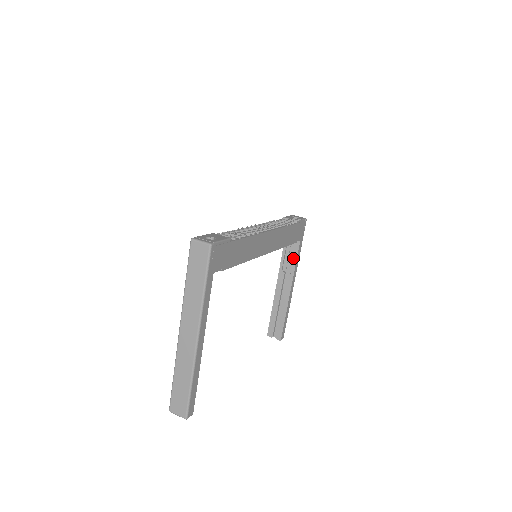
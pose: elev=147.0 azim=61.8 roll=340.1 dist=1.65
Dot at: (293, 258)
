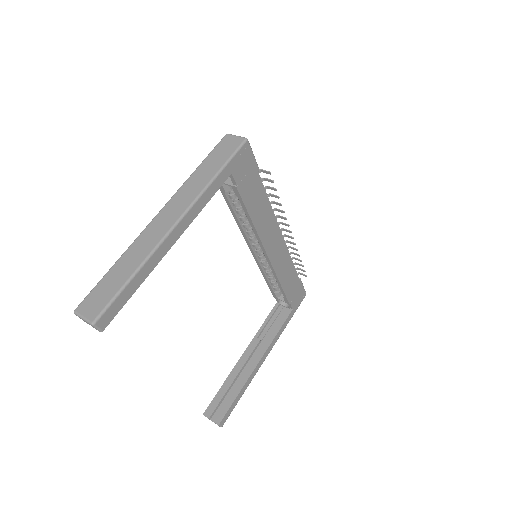
Dot at: (276, 327)
